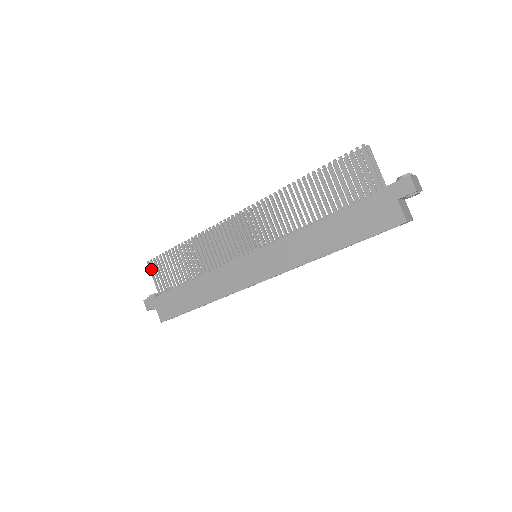
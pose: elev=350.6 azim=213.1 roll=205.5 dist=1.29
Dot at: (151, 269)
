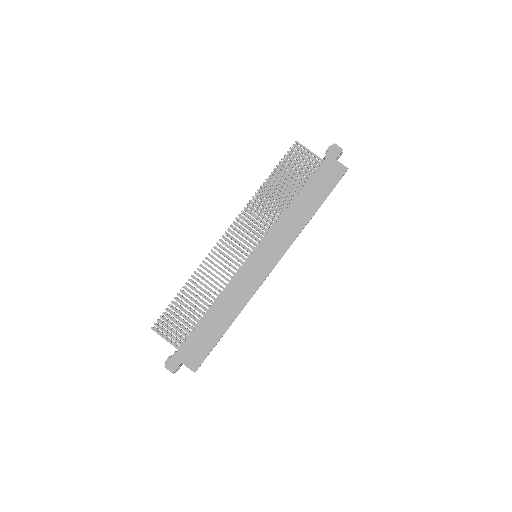
Dot at: (159, 332)
